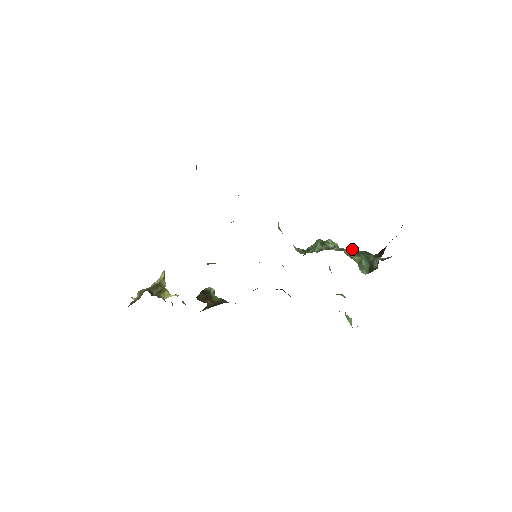
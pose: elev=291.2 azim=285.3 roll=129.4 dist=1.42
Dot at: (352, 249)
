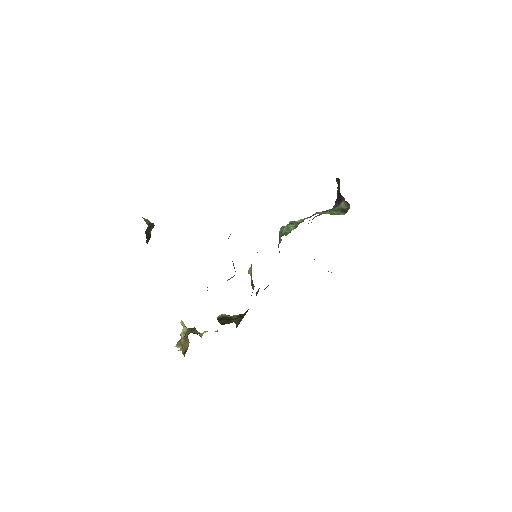
Dot at: occluded
